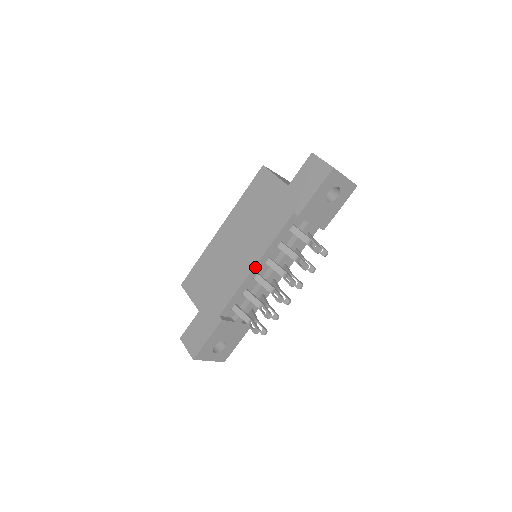
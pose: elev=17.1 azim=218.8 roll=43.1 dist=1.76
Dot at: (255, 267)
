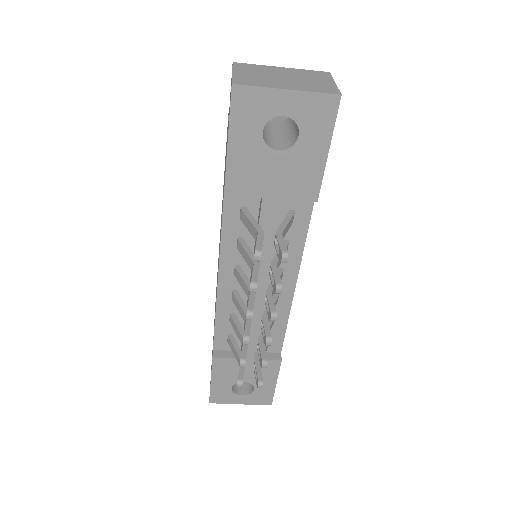
Dot at: (220, 282)
